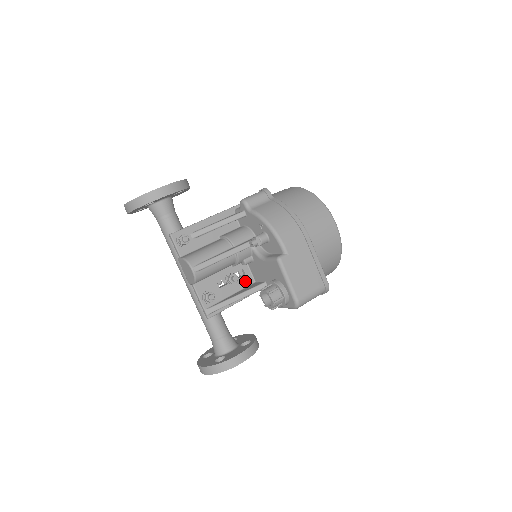
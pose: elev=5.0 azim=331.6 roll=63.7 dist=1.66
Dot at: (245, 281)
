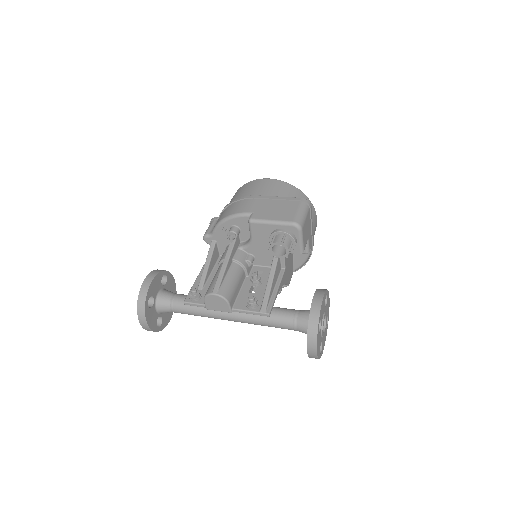
Dot at: (268, 274)
